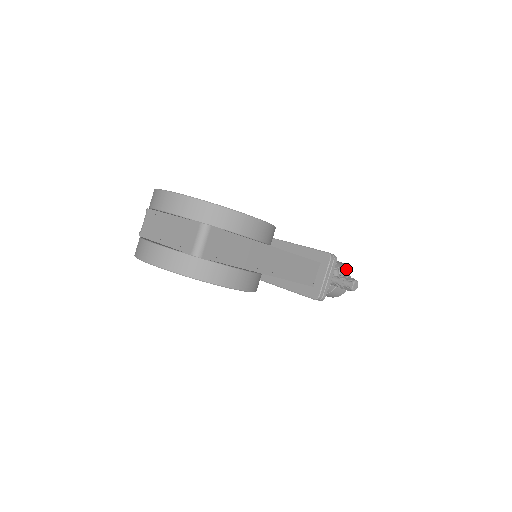
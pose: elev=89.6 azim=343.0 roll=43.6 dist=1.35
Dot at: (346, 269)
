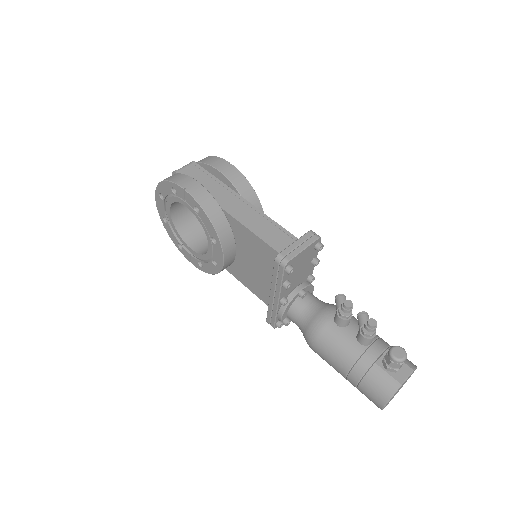
Dot at: (409, 361)
